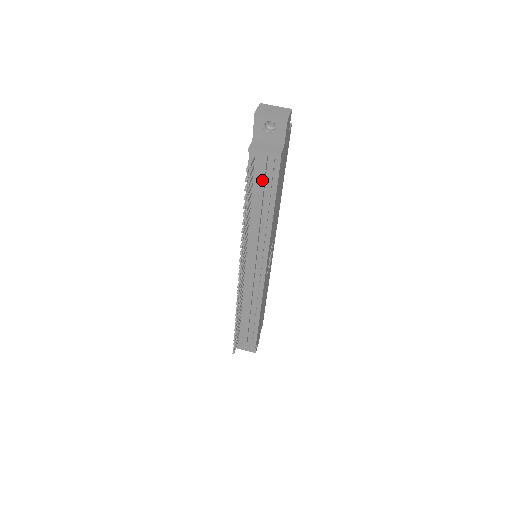
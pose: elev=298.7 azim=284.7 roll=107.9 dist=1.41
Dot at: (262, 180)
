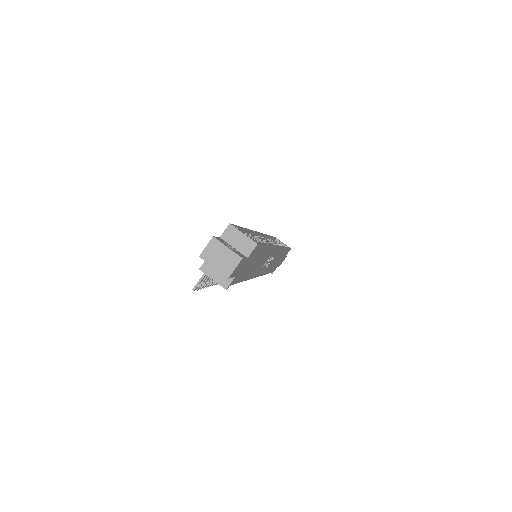
Dot at: occluded
